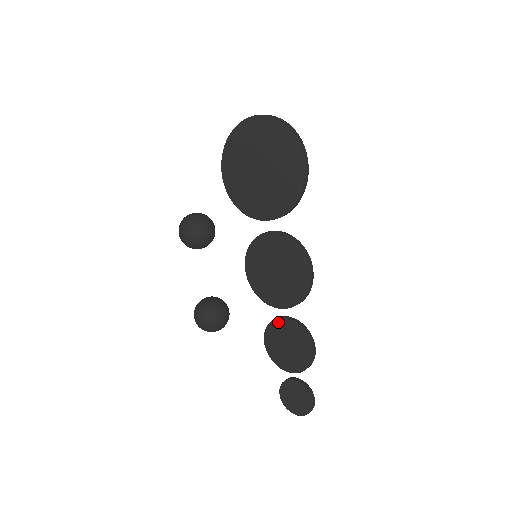
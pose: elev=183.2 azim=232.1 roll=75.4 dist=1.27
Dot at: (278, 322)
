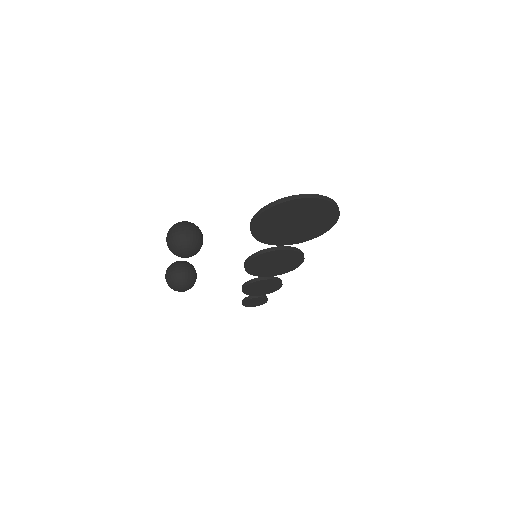
Dot at: (261, 281)
